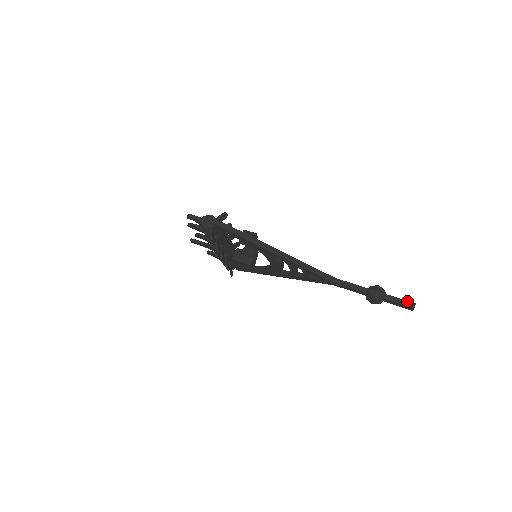
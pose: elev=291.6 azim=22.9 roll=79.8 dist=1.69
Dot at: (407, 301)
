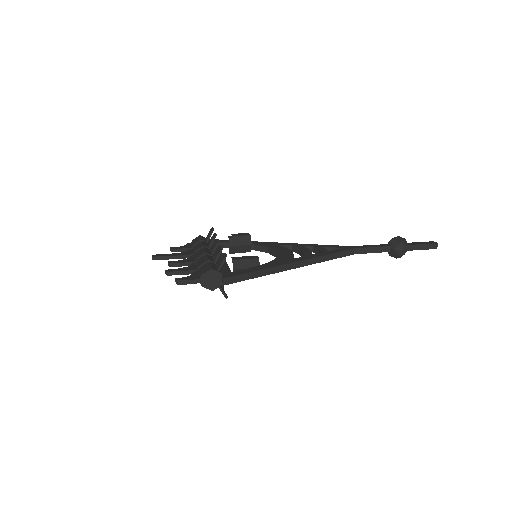
Dot at: (430, 244)
